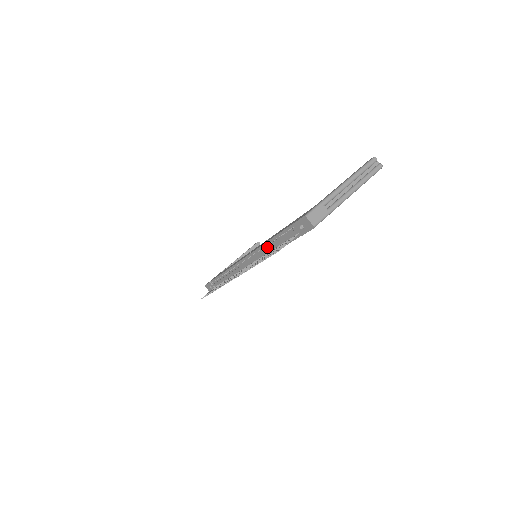
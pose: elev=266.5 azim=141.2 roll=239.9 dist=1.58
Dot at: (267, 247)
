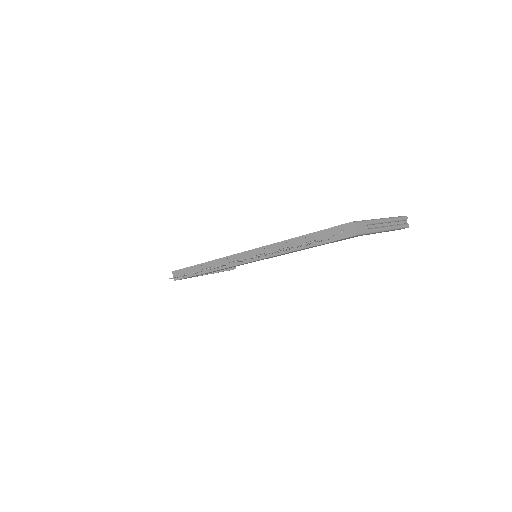
Dot at: (285, 245)
